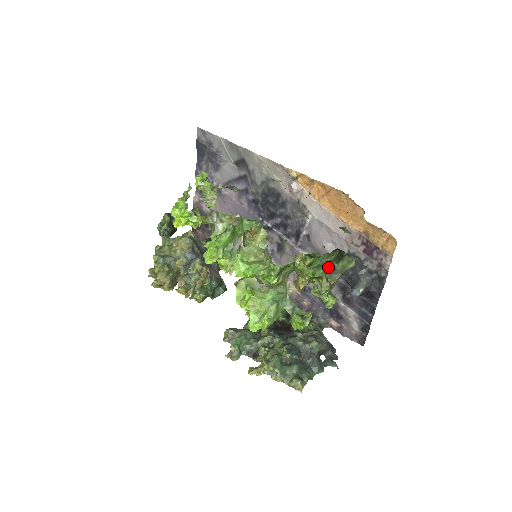
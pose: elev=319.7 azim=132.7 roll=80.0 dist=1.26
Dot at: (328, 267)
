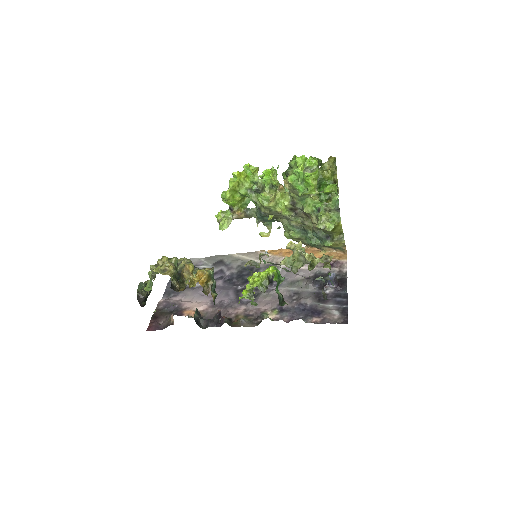
Dot at: occluded
